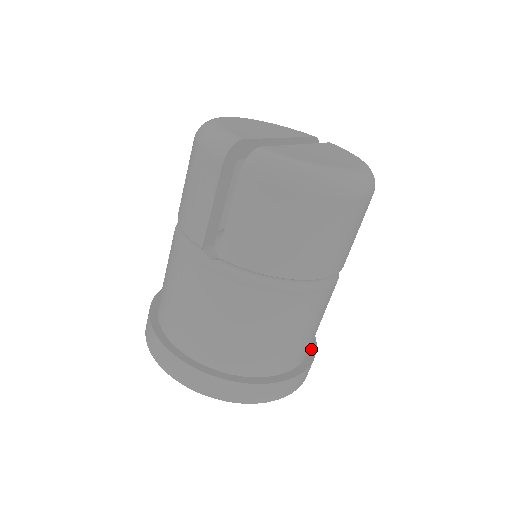
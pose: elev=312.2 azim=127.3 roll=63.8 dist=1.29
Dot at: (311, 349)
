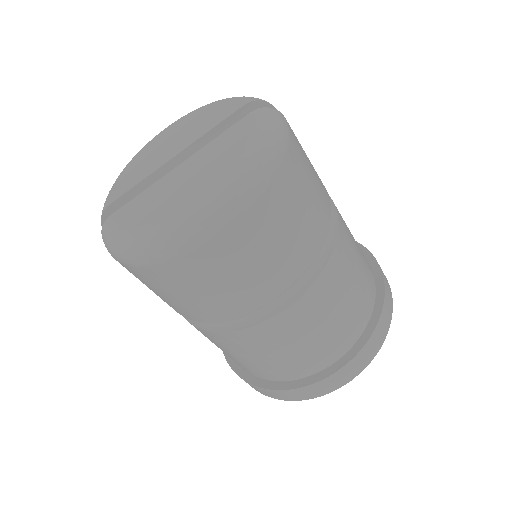
Dot at: (358, 343)
